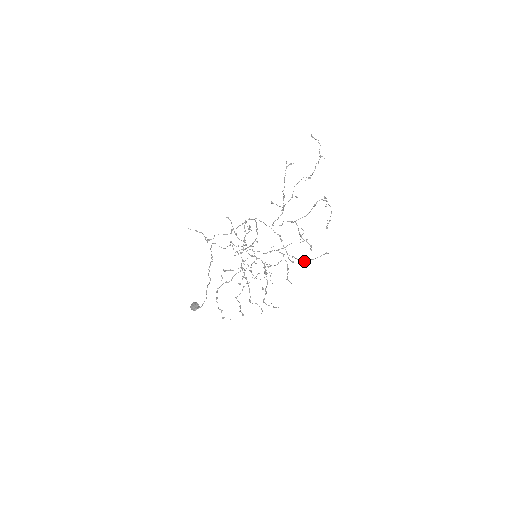
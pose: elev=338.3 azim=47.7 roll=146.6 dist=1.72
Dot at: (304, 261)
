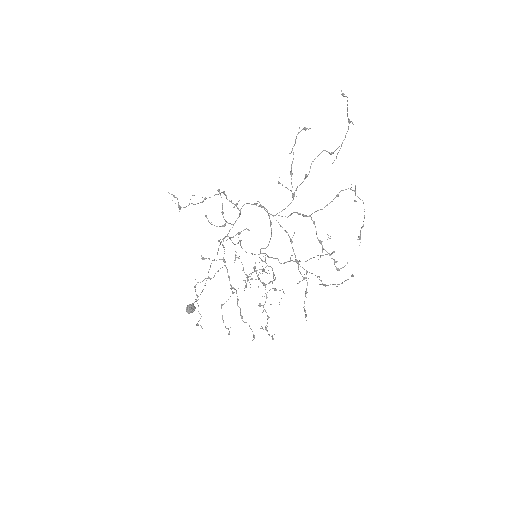
Dot at: (327, 285)
